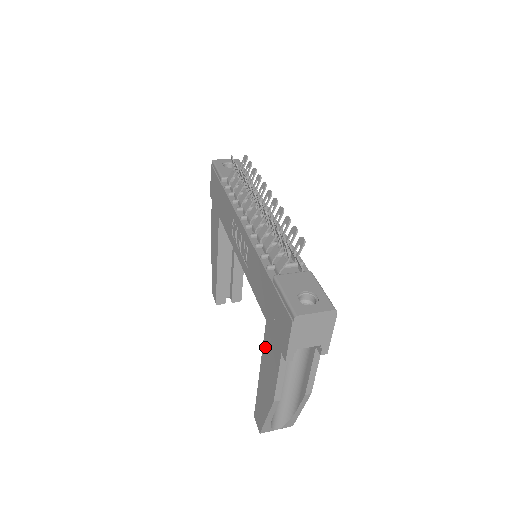
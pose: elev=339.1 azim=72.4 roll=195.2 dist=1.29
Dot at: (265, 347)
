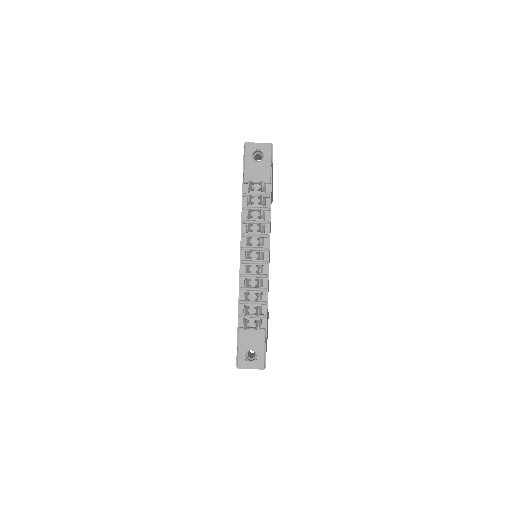
Dot at: occluded
